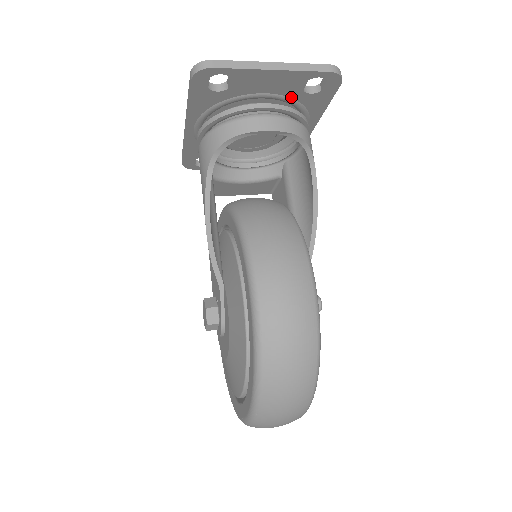
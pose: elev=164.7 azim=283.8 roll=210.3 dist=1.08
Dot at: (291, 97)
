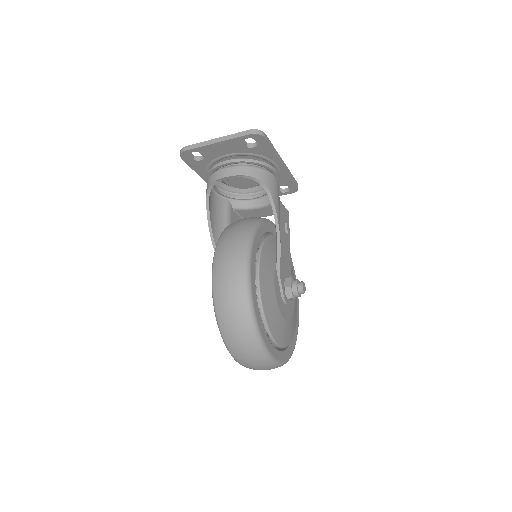
Dot at: (244, 152)
